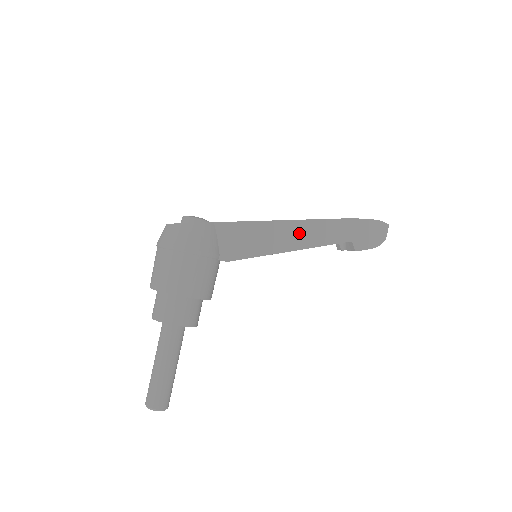
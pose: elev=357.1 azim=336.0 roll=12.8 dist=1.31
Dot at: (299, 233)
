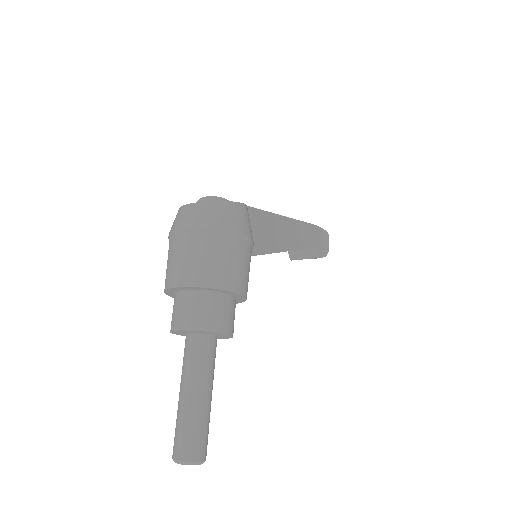
Dot at: (292, 232)
